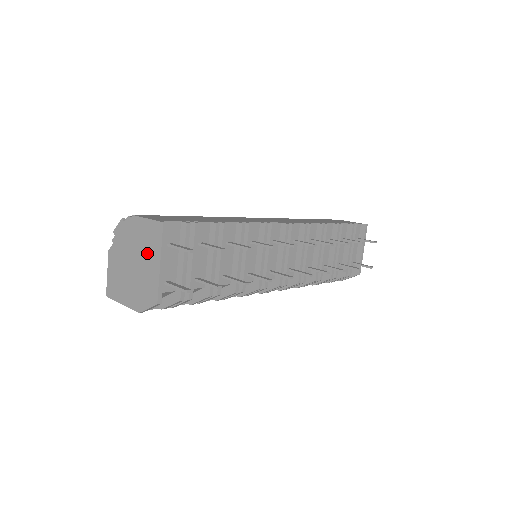
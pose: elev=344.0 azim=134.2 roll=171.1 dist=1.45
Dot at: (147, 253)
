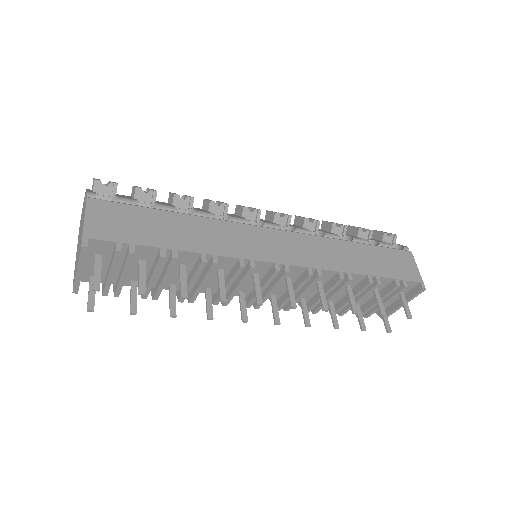
Dot at: (79, 247)
